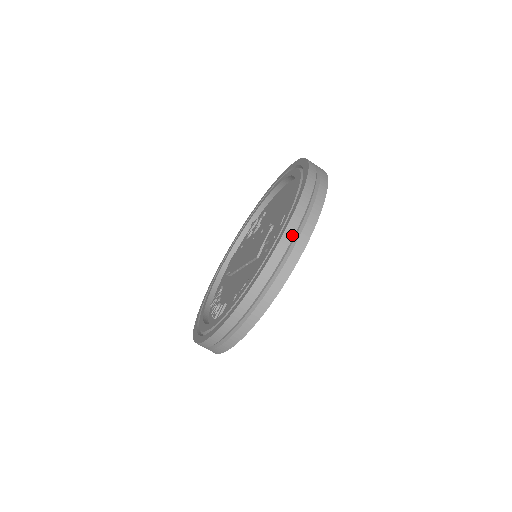
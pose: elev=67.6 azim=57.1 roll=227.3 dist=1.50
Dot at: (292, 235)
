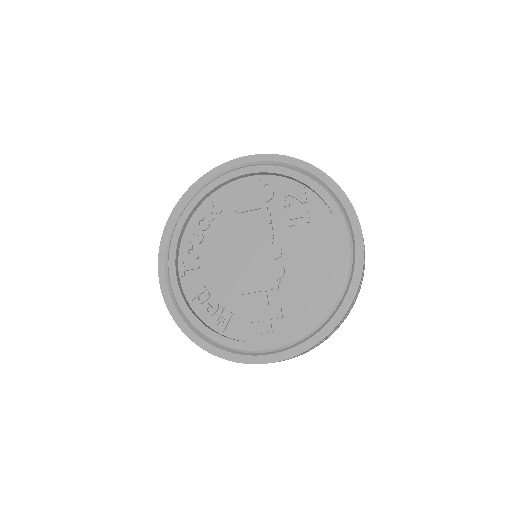
Dot at: occluded
